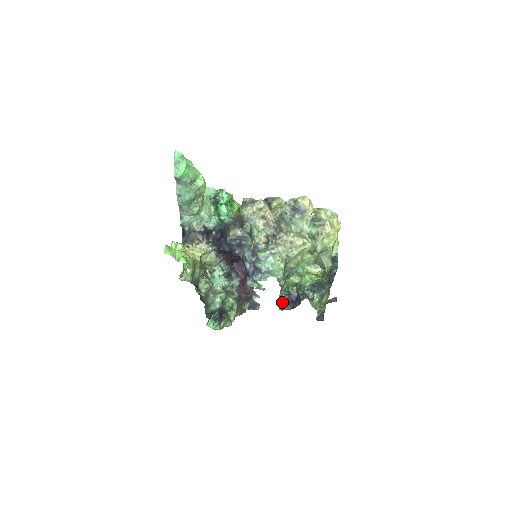
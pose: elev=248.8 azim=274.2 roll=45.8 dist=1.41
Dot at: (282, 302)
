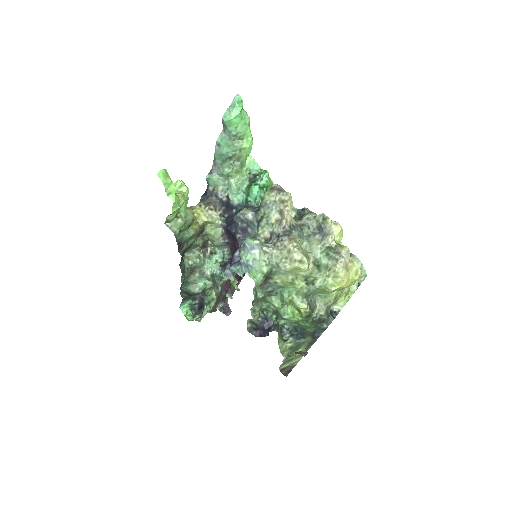
Dot at: (253, 322)
